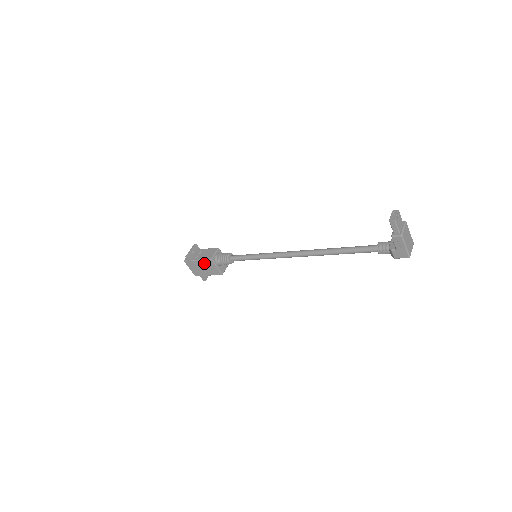
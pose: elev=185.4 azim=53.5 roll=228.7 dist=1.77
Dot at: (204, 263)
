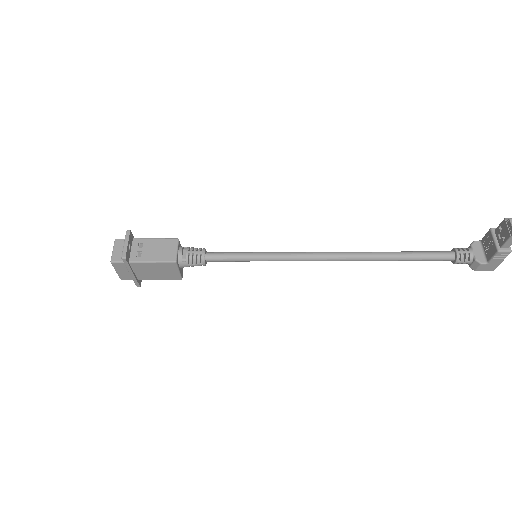
Dot at: (156, 266)
